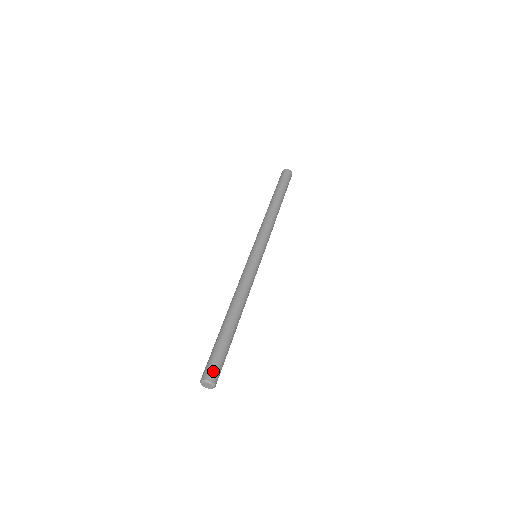
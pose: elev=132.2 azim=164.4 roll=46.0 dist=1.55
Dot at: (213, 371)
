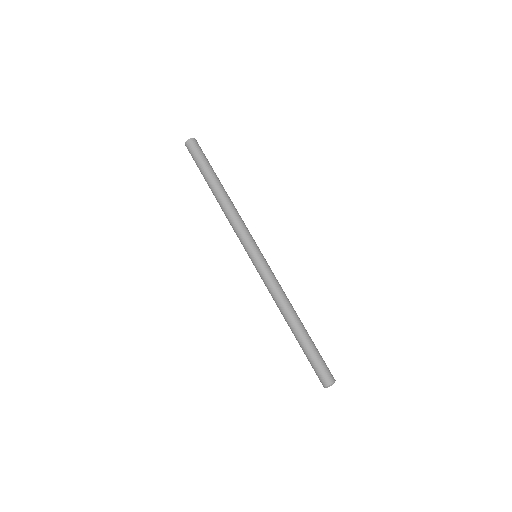
Dot at: (322, 378)
